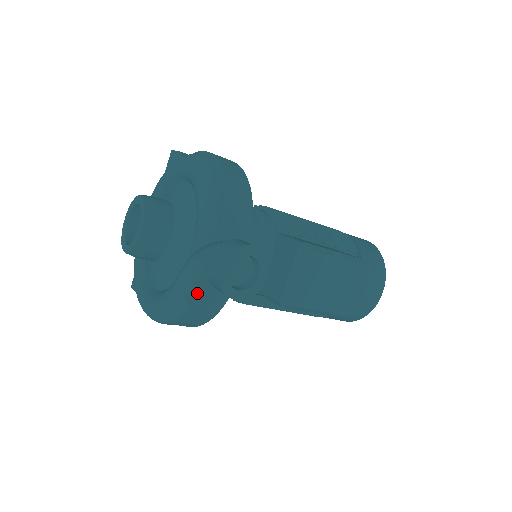
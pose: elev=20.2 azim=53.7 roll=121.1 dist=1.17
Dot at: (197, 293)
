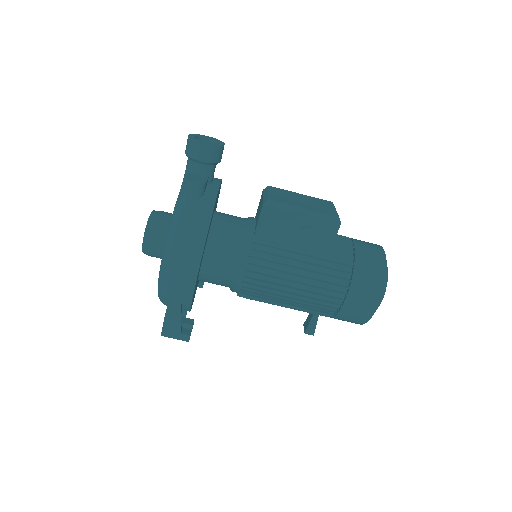
Dot at: (186, 176)
